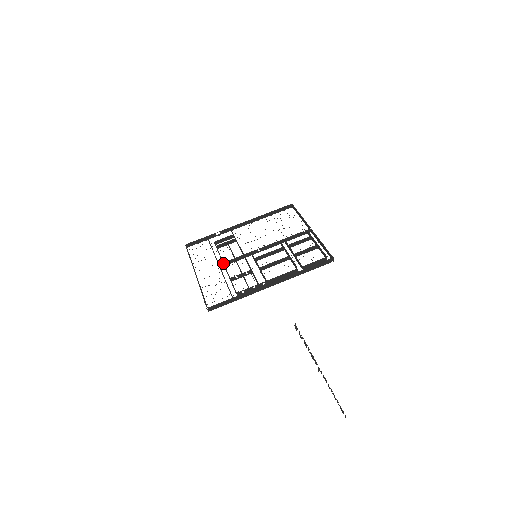
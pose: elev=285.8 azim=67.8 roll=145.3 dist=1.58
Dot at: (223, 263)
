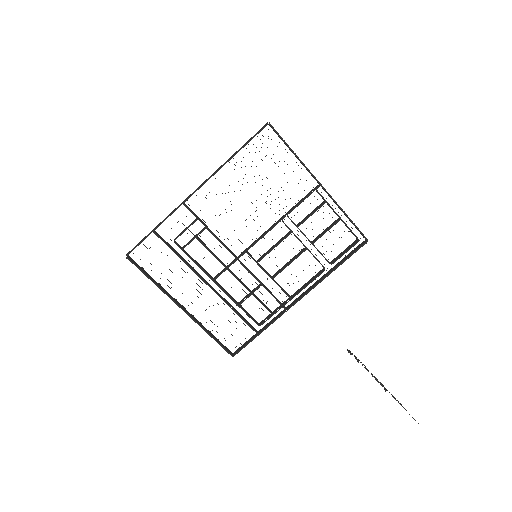
Dot at: (214, 282)
